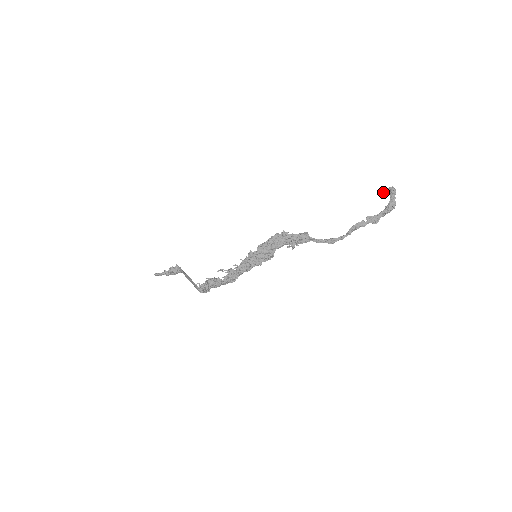
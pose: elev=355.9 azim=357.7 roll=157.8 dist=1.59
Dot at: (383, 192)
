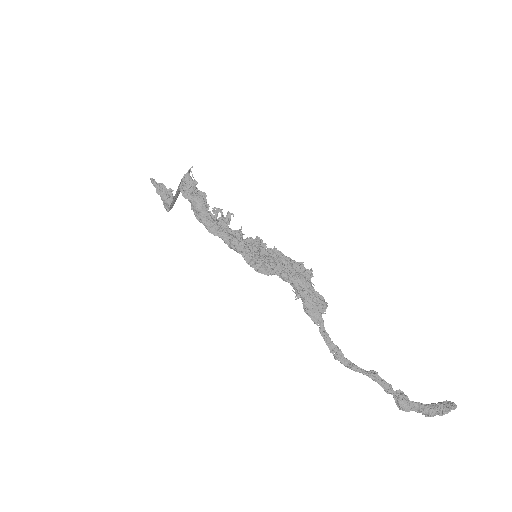
Dot at: occluded
